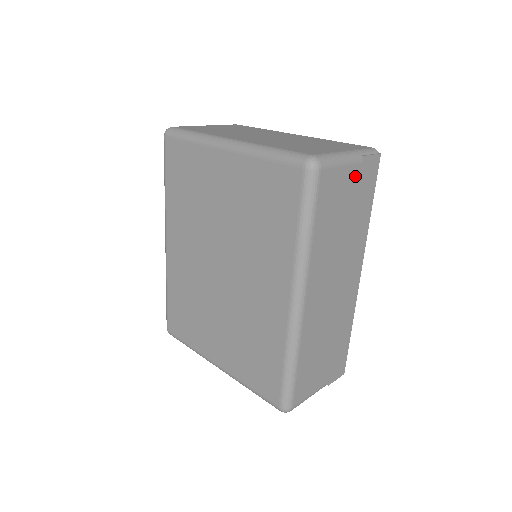
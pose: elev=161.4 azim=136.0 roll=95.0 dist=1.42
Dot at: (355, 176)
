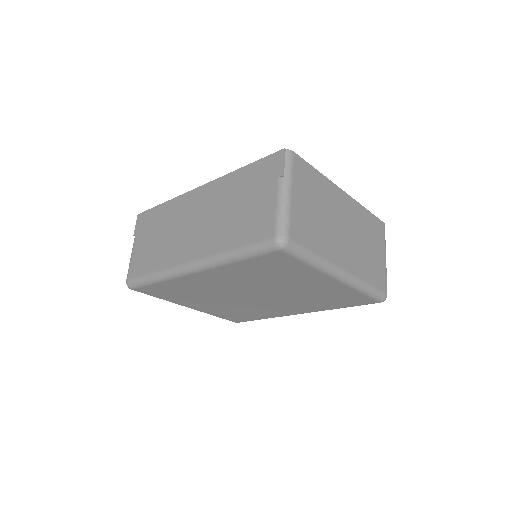
Dot at: occluded
